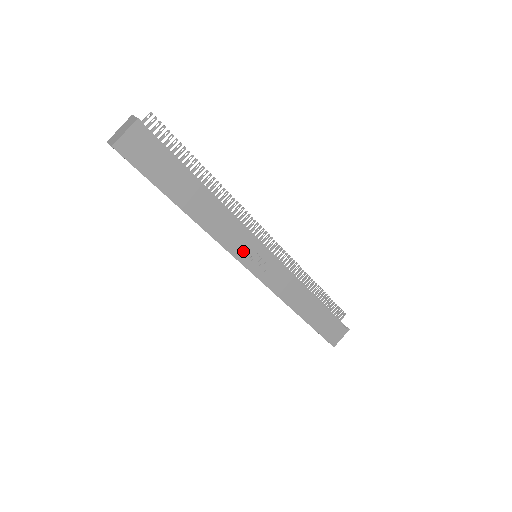
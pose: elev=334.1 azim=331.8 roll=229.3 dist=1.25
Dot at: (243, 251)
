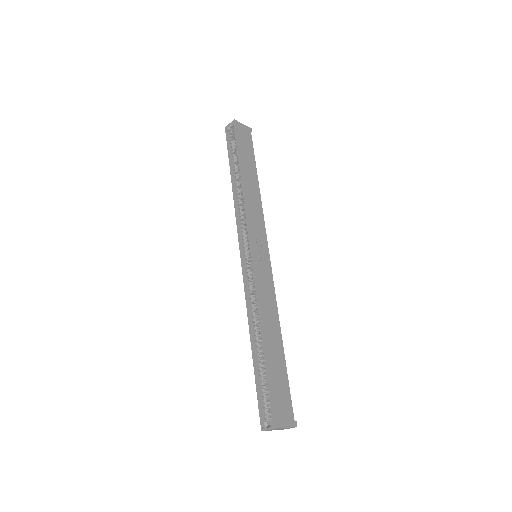
Dot at: (256, 233)
